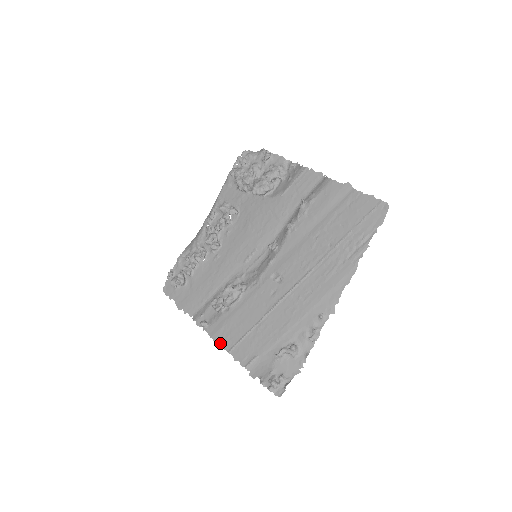
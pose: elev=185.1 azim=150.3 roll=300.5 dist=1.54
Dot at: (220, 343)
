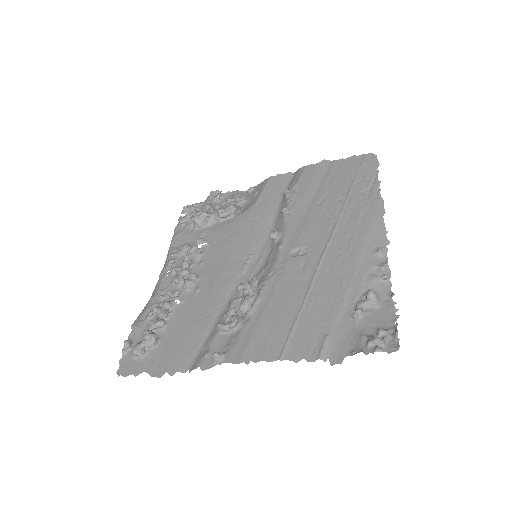
Dot at: (259, 359)
